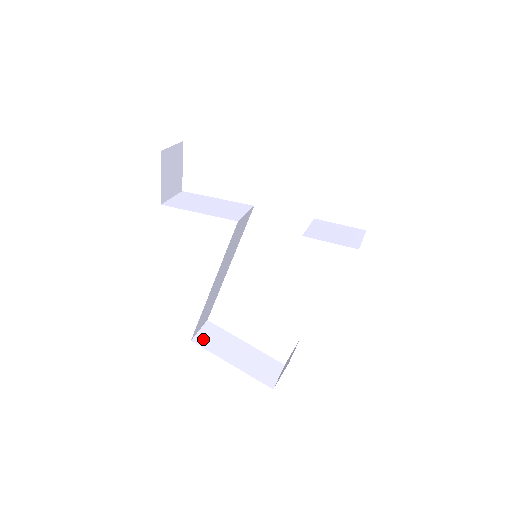
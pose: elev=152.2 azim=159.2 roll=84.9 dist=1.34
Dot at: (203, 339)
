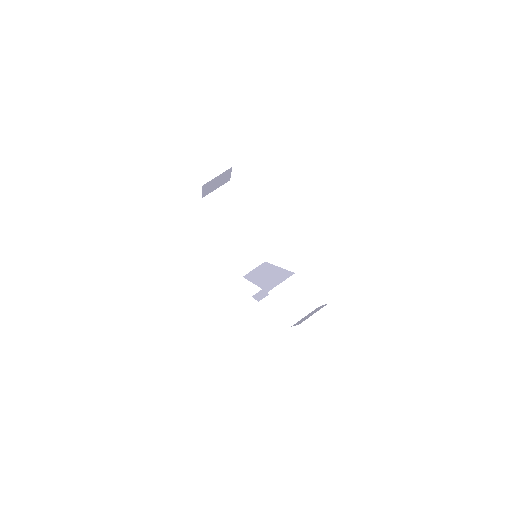
Dot at: (226, 244)
